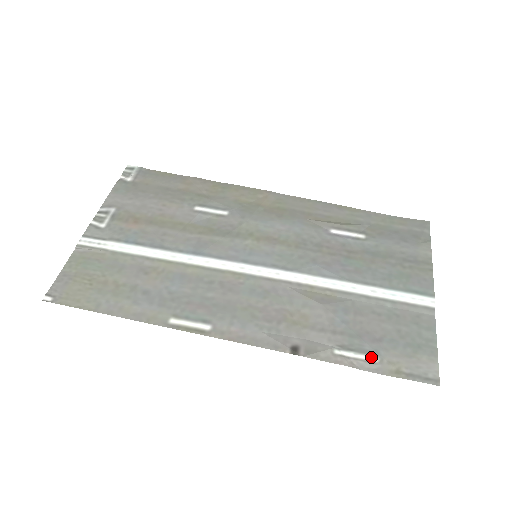
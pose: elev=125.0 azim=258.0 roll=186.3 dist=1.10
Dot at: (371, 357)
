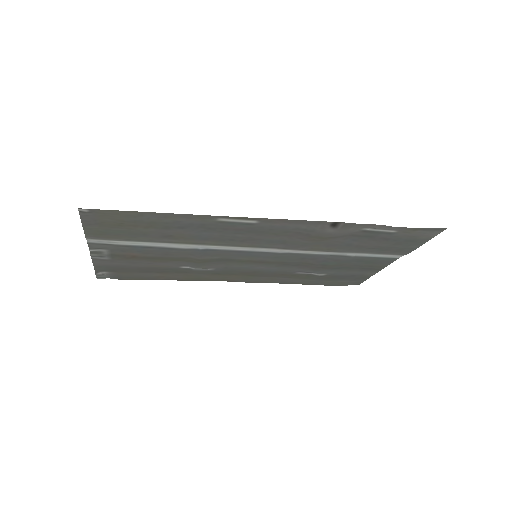
Dot at: (390, 231)
